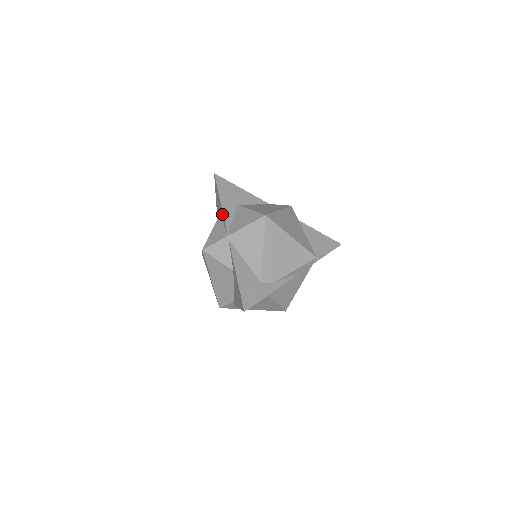
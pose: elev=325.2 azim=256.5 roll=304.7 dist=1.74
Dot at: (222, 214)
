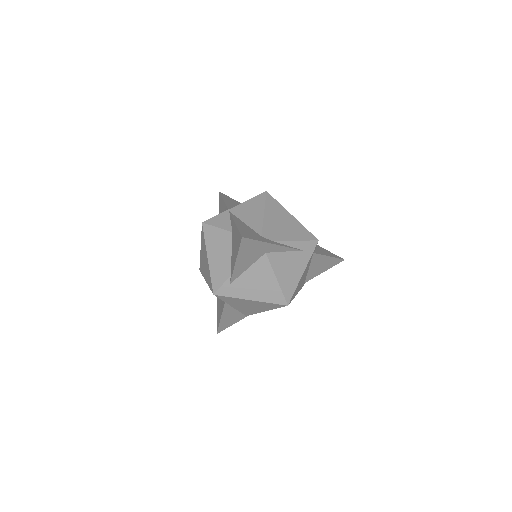
Dot at: (224, 206)
